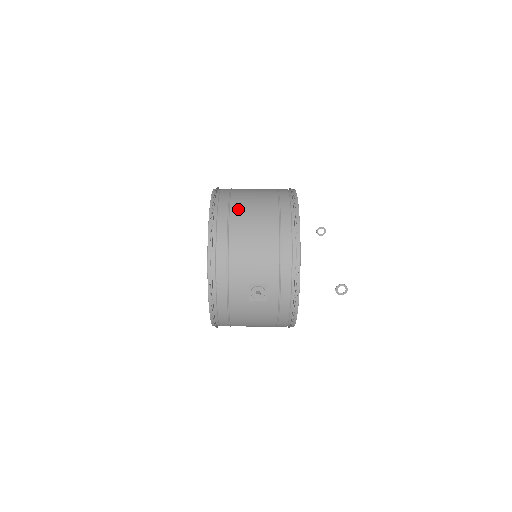
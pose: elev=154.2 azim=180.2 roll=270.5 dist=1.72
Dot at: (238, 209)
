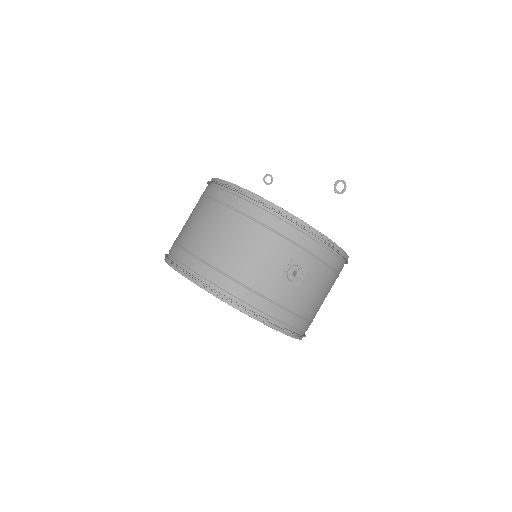
Dot at: (198, 245)
